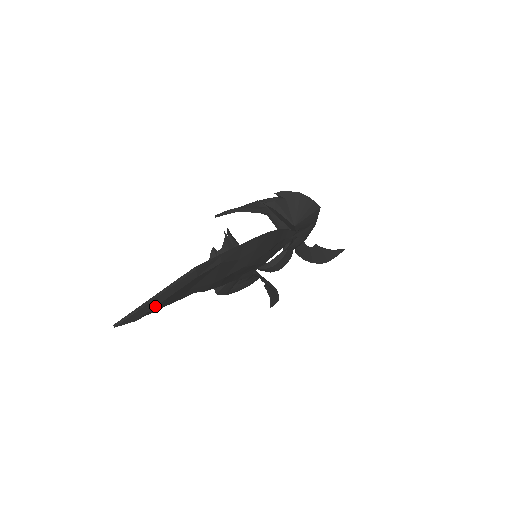
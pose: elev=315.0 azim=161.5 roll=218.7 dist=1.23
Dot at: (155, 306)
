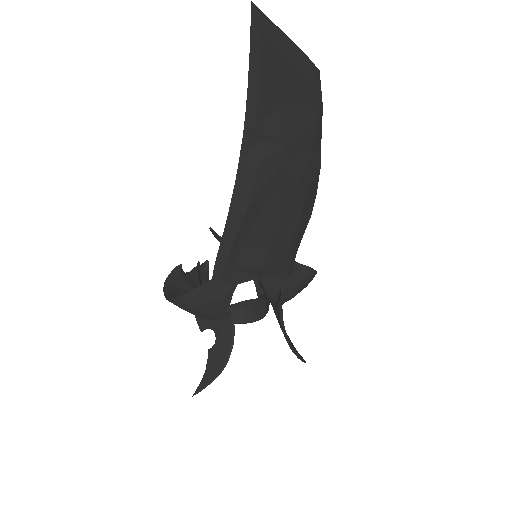
Dot at: (280, 47)
